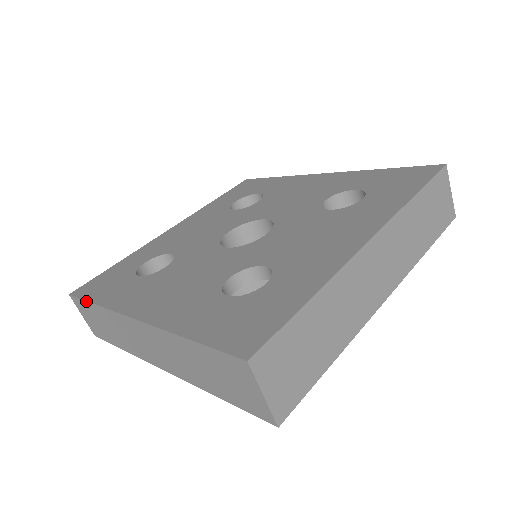
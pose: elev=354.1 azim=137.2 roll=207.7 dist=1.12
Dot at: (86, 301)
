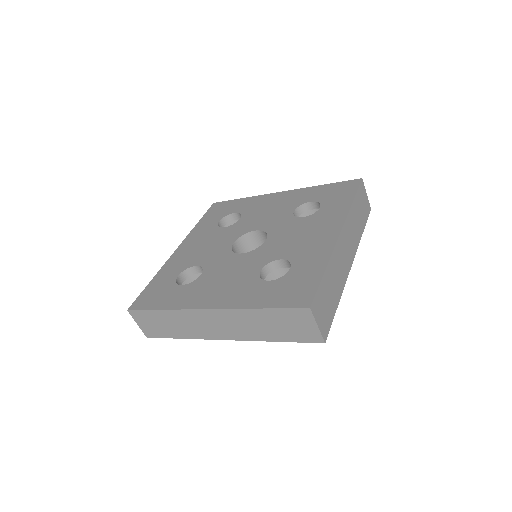
Dot at: (151, 310)
